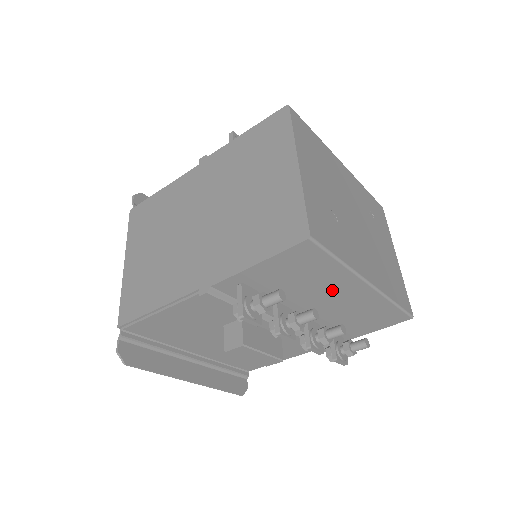
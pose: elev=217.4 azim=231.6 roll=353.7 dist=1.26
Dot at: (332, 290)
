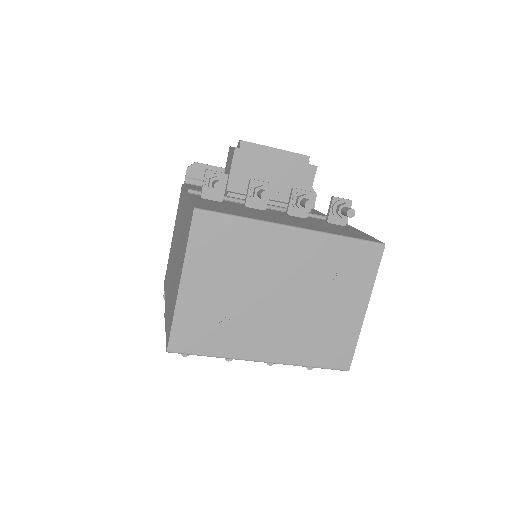
Dot at: occluded
